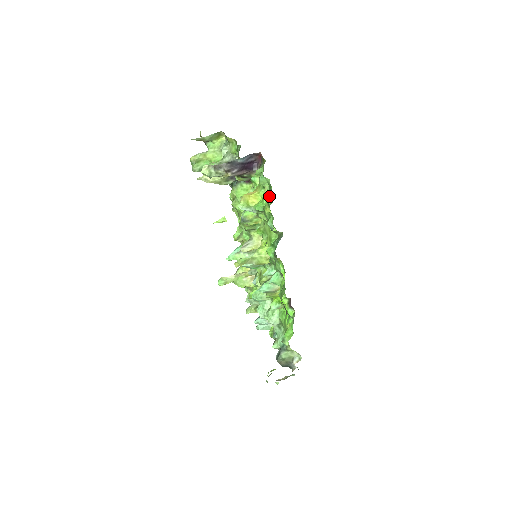
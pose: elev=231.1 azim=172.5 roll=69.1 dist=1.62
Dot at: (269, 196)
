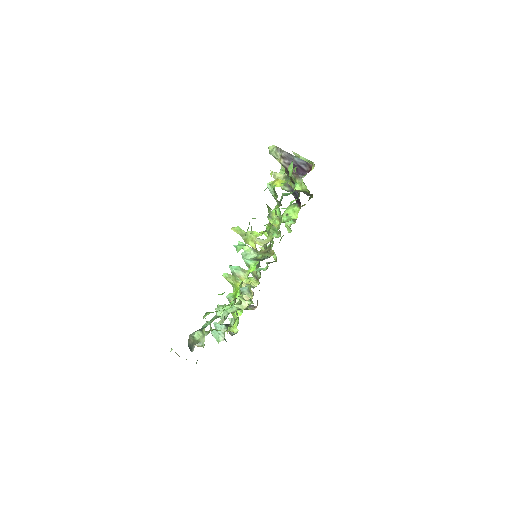
Dot at: occluded
